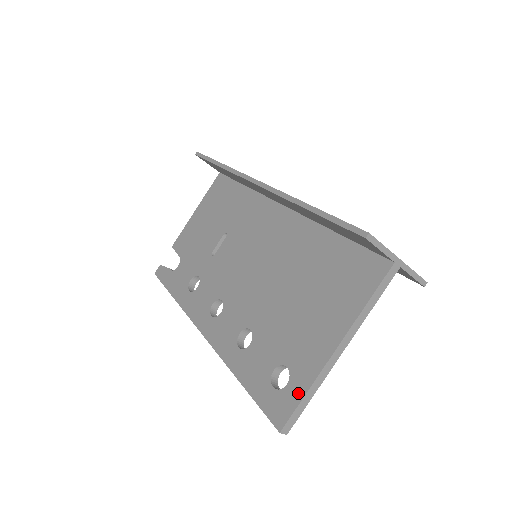
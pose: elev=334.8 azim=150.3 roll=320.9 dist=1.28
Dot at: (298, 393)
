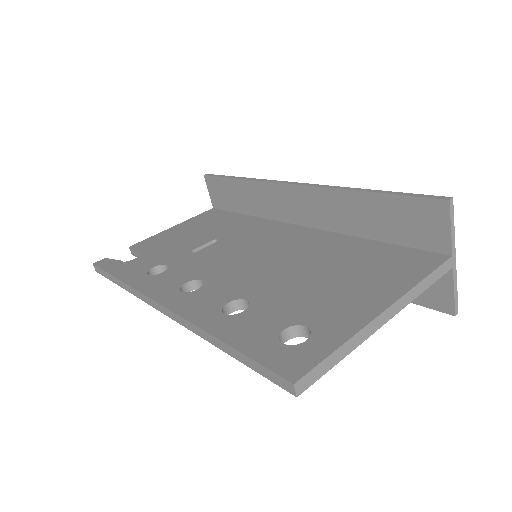
Dot at: (326, 346)
